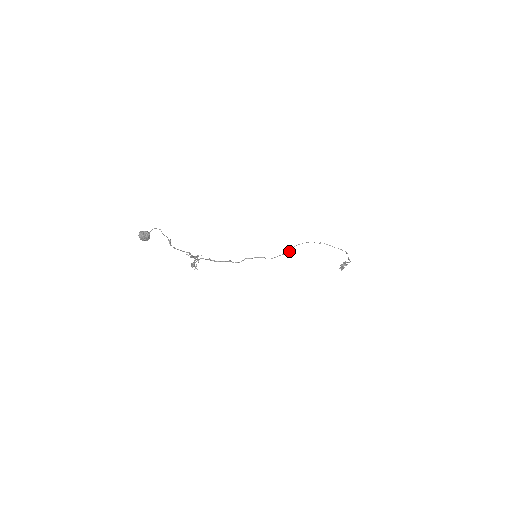
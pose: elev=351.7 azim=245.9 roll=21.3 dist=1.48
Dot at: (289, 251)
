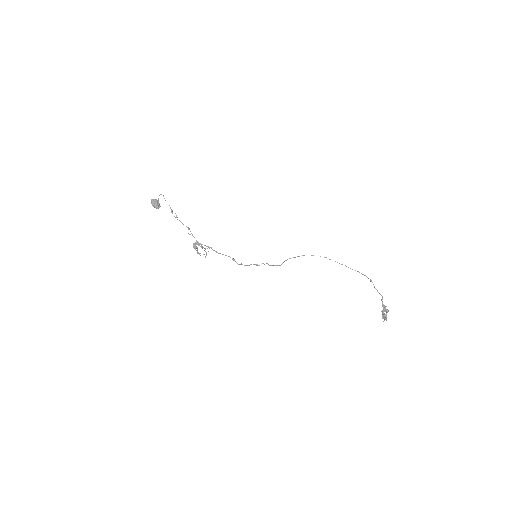
Dot at: occluded
